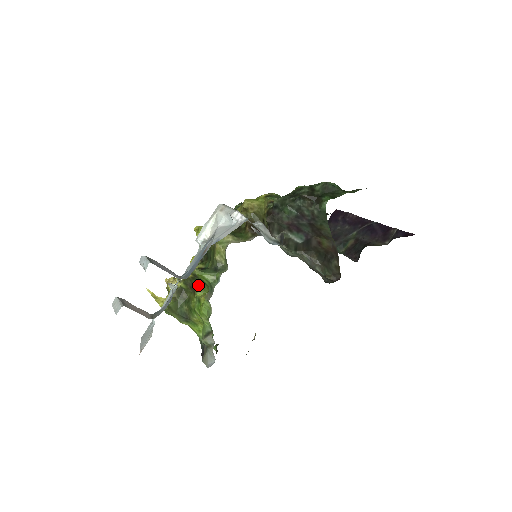
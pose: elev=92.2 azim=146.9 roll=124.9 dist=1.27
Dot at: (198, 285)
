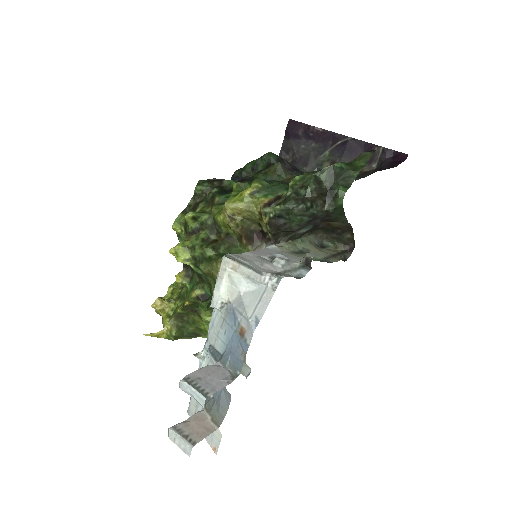
Dot at: (201, 308)
